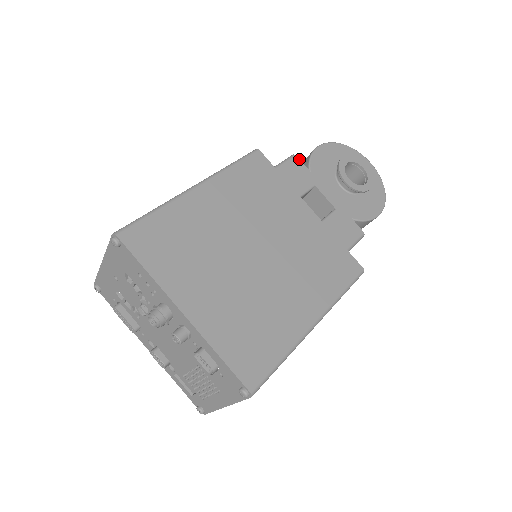
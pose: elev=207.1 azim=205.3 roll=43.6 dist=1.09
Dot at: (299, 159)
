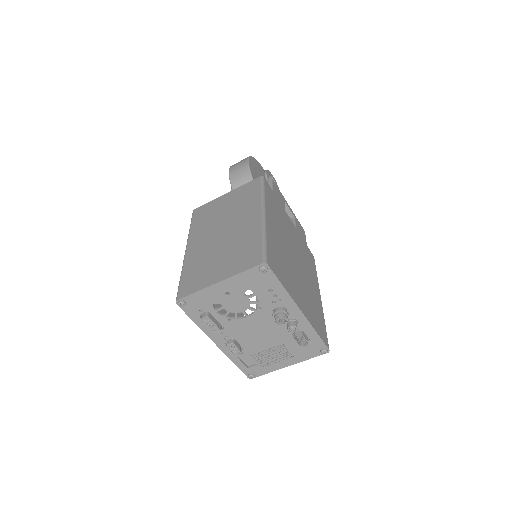
Dot at: occluded
